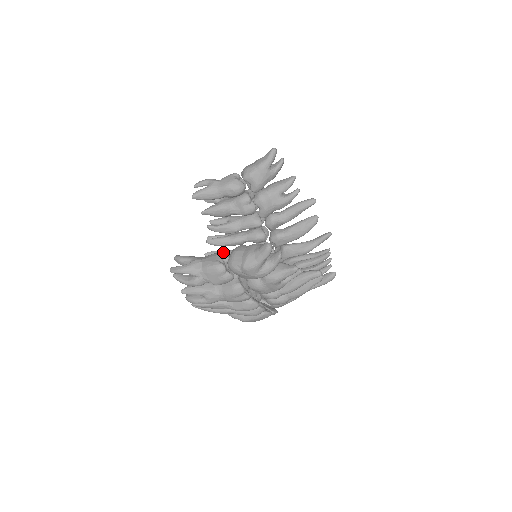
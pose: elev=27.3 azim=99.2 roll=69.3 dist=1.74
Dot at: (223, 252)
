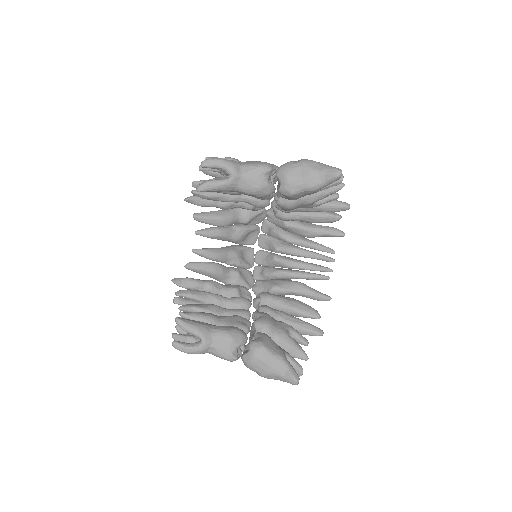
Dot at: (209, 202)
